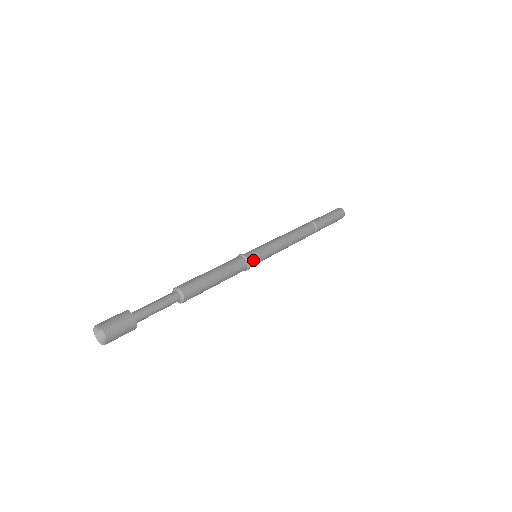
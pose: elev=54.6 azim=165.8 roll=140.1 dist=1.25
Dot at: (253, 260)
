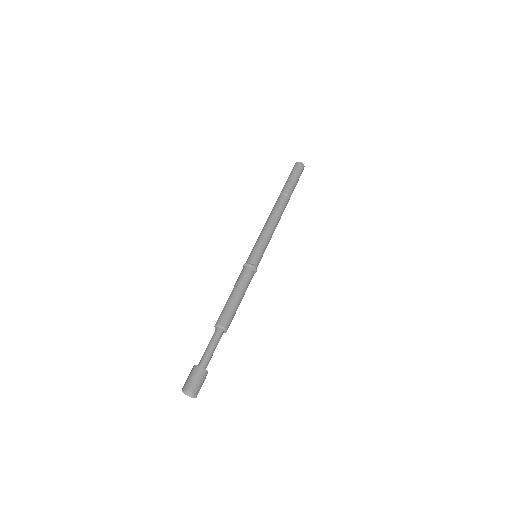
Dot at: occluded
